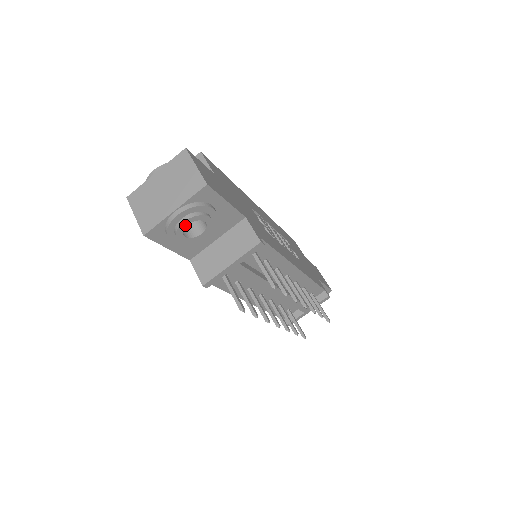
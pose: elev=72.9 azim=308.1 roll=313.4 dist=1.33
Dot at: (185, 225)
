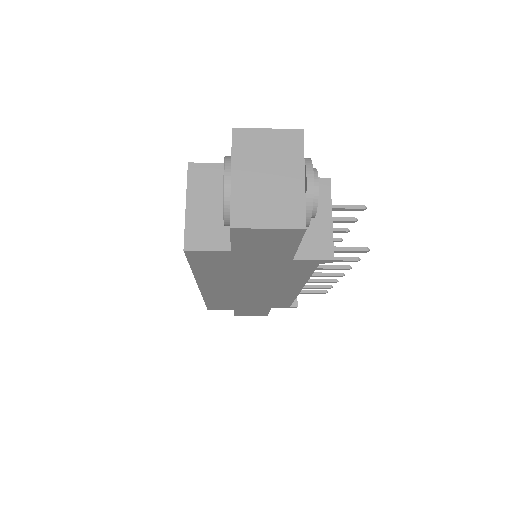
Dot at: (317, 188)
